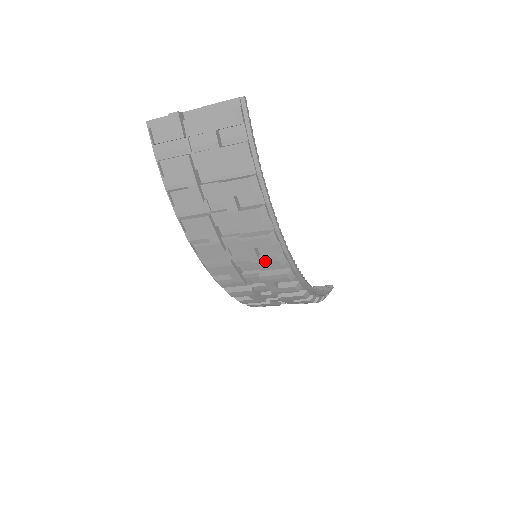
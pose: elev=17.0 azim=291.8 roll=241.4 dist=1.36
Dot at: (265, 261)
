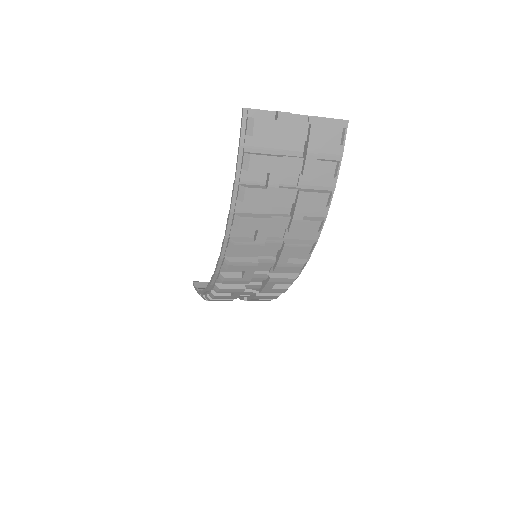
Dot at: (290, 266)
